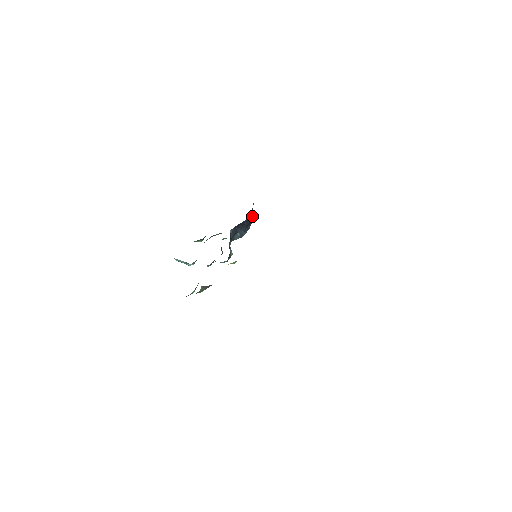
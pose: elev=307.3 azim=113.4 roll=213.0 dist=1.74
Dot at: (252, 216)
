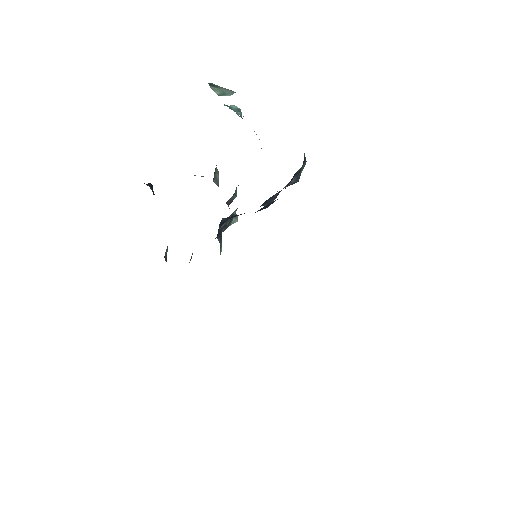
Dot at: (294, 179)
